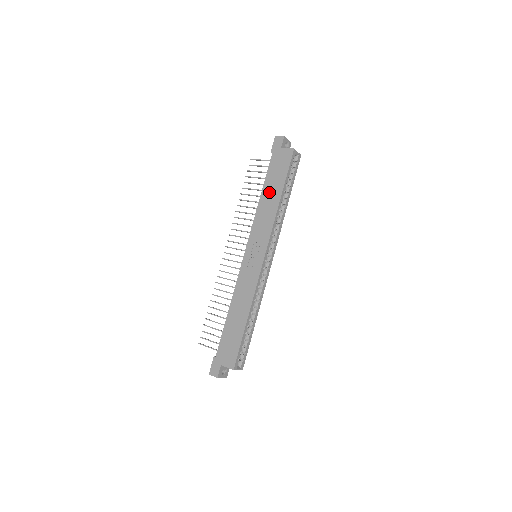
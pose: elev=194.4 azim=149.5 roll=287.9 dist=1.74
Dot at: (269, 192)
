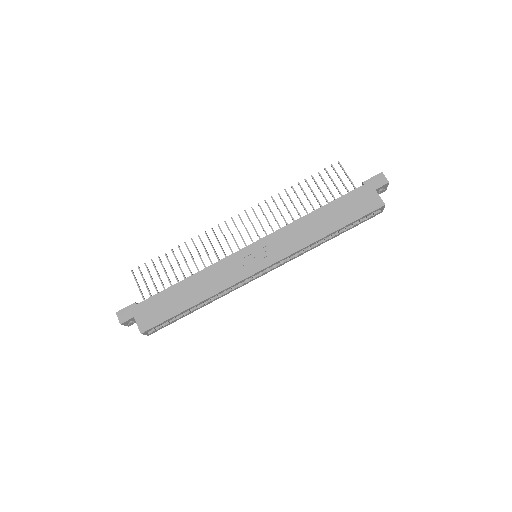
Dot at: (325, 217)
